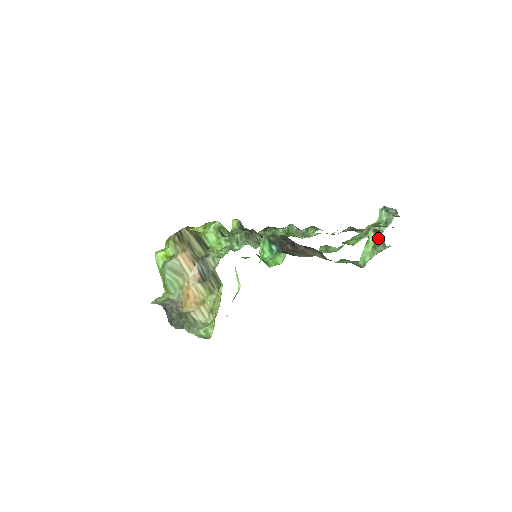
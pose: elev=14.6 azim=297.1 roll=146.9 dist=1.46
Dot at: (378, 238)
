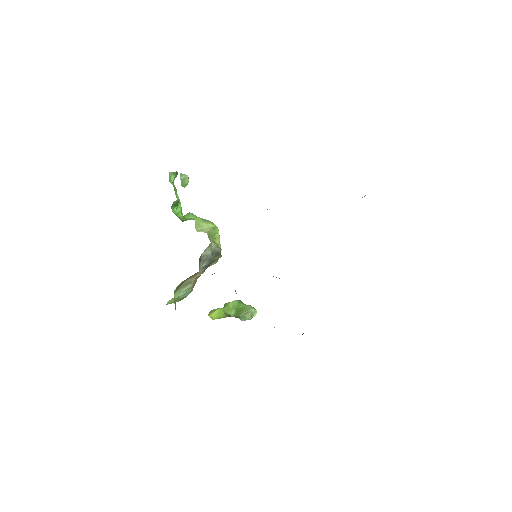
Dot at: occluded
